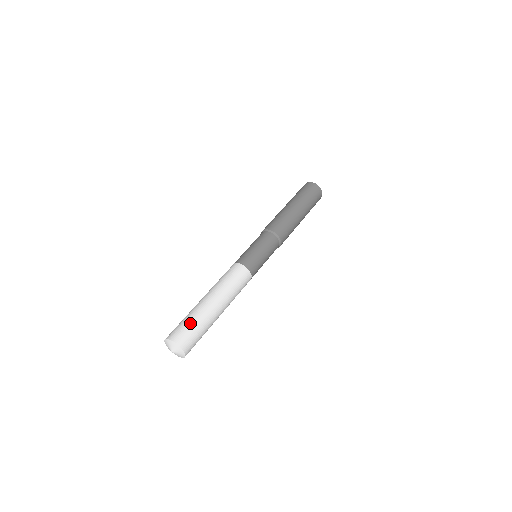
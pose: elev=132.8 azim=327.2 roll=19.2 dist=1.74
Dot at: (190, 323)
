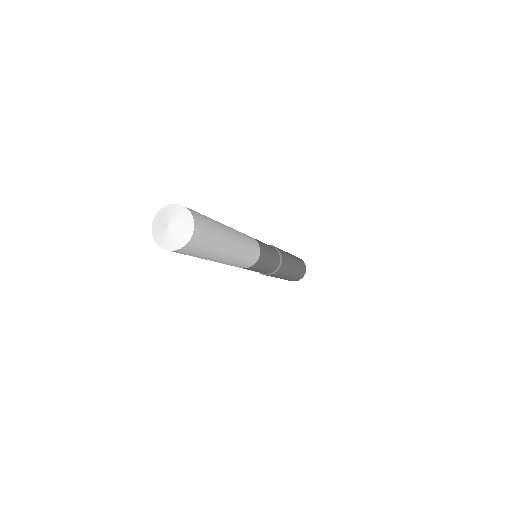
Dot at: occluded
